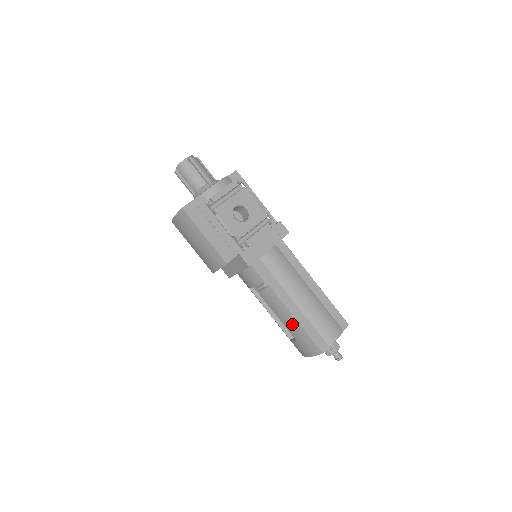
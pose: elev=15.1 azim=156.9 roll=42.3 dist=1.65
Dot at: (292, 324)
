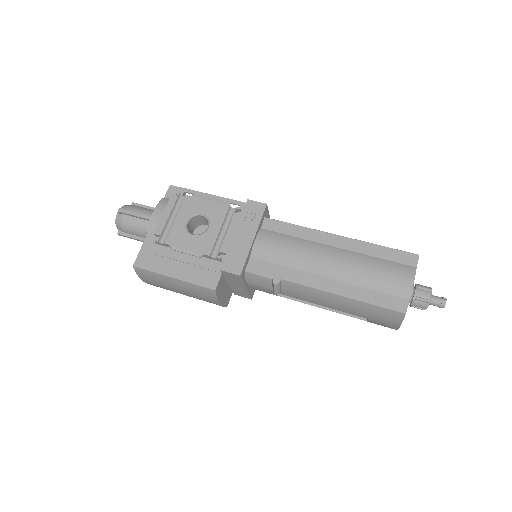
Dot at: (343, 304)
